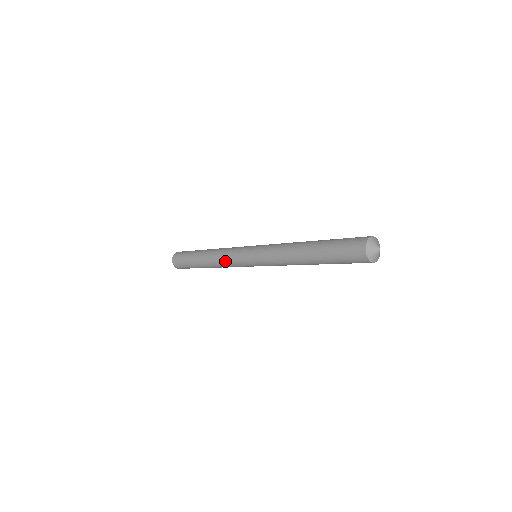
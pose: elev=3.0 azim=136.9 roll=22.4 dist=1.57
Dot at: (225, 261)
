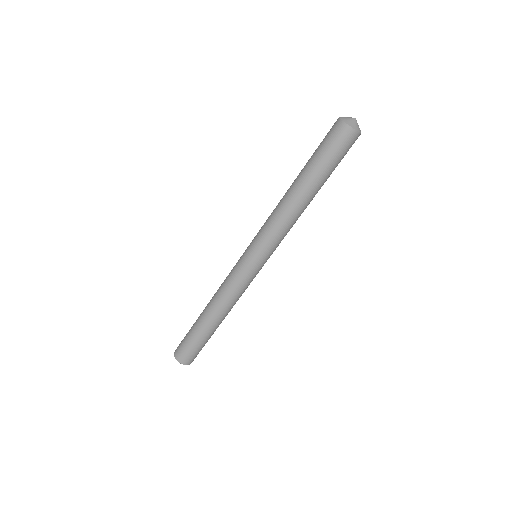
Dot at: occluded
